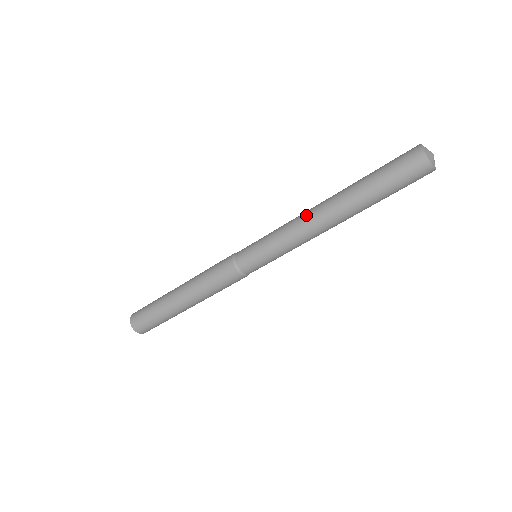
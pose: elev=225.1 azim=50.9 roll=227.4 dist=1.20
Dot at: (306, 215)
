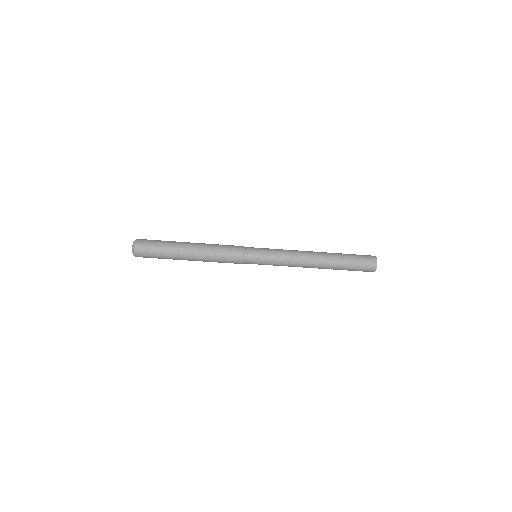
Dot at: (303, 260)
